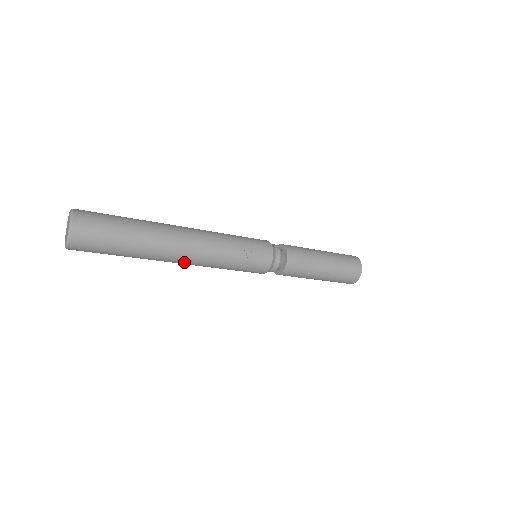
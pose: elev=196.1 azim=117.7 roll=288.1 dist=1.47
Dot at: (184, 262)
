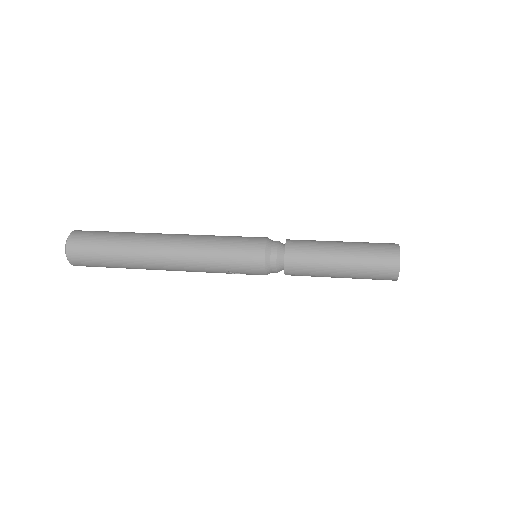
Dot at: occluded
